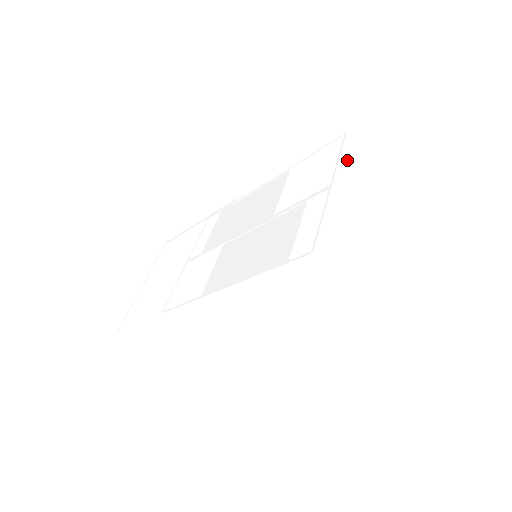
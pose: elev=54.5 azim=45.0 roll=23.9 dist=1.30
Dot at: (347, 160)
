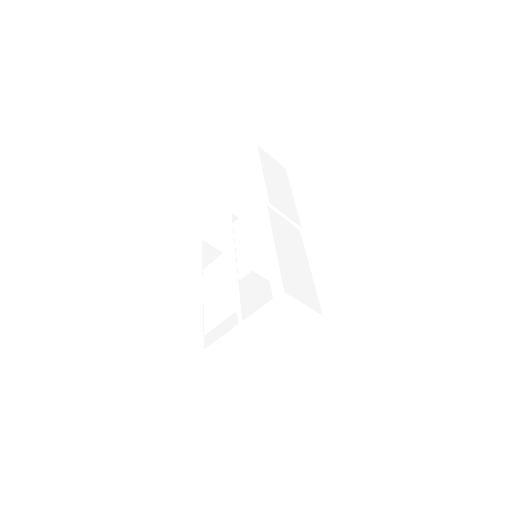
Dot at: (271, 308)
